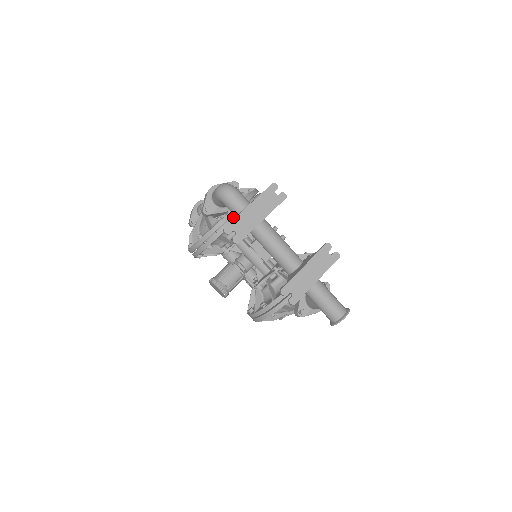
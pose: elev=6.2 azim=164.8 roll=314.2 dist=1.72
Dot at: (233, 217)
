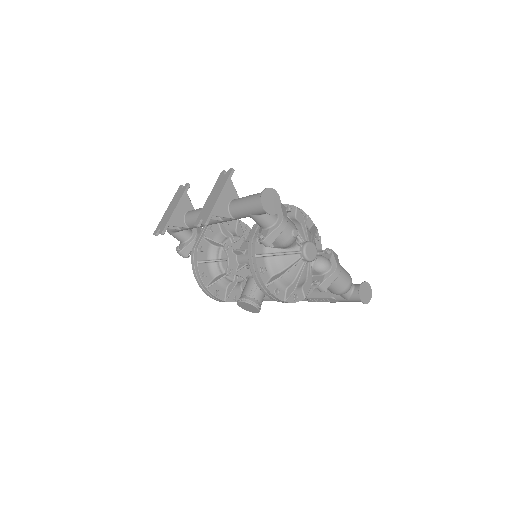
Dot at: (199, 239)
